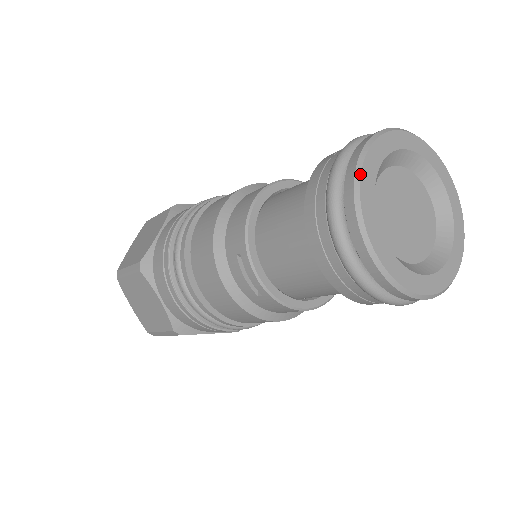
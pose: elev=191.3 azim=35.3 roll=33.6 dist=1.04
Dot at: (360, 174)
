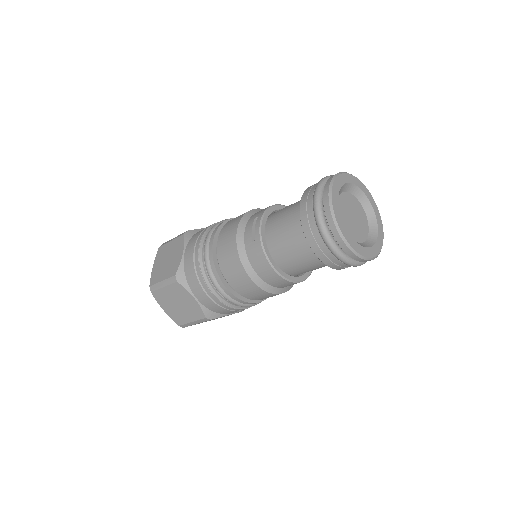
Dot at: (341, 173)
